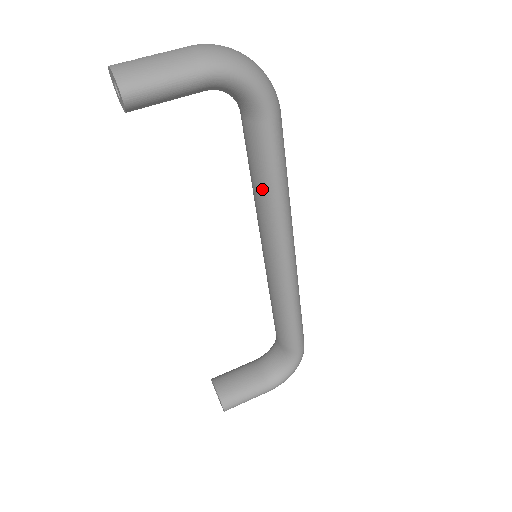
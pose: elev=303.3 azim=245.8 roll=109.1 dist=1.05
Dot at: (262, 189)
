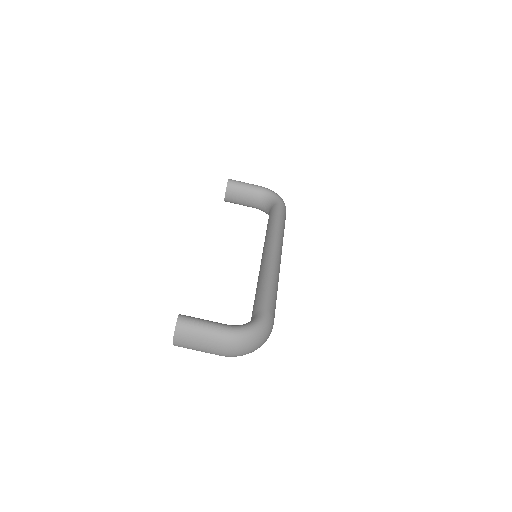
Dot at: occluded
